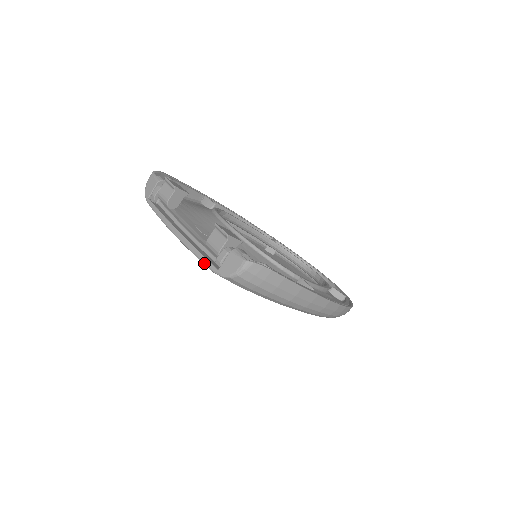
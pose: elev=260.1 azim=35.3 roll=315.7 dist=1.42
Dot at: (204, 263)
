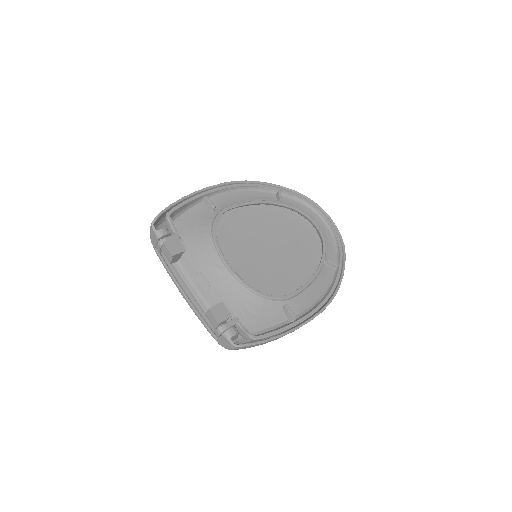
Dot at: (207, 330)
